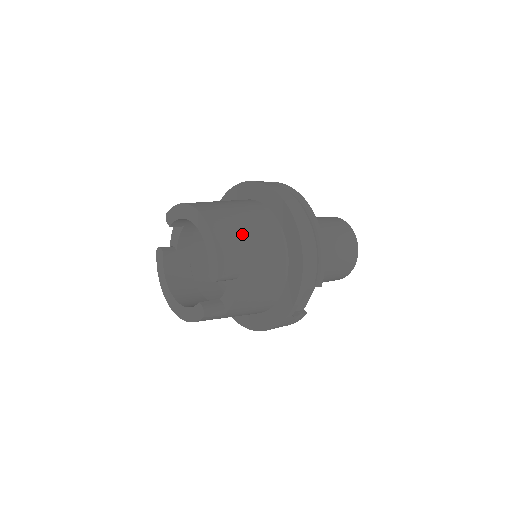
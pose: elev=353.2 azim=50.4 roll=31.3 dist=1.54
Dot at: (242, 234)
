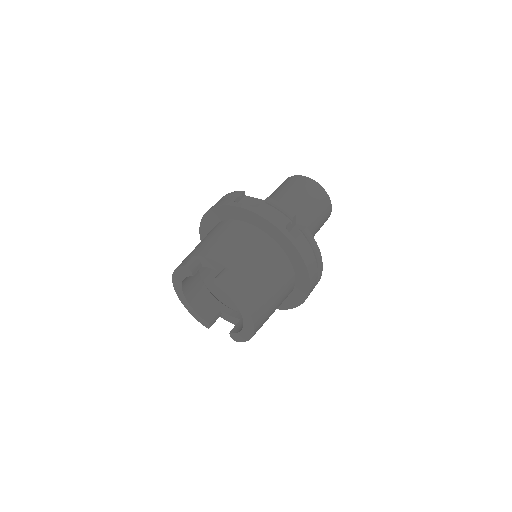
Dot at: occluded
